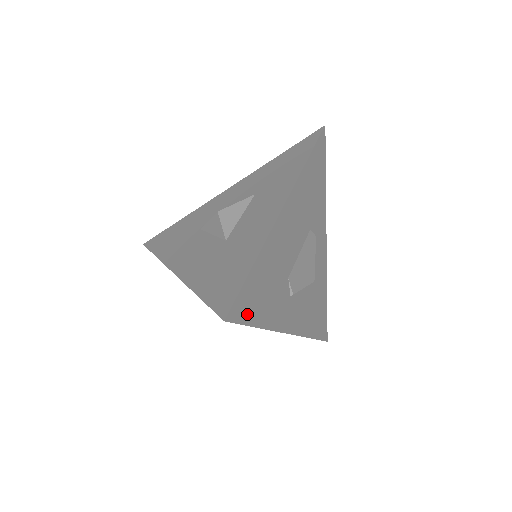
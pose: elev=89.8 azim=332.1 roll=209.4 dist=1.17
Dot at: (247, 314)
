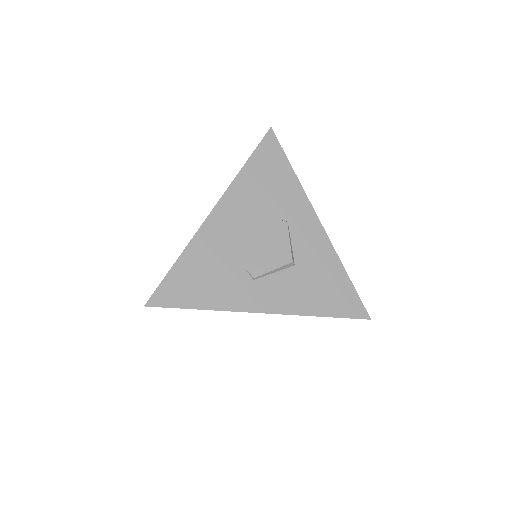
Dot at: (177, 300)
